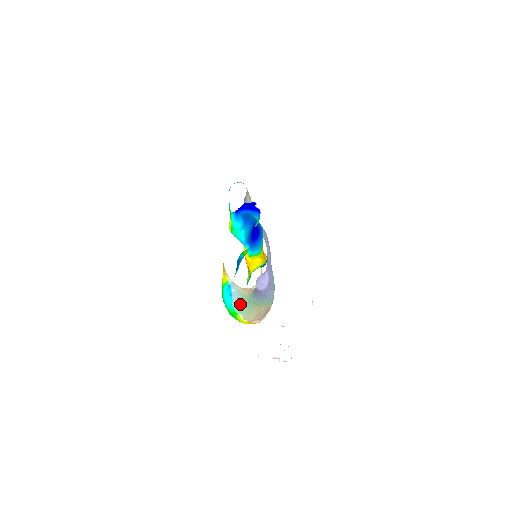
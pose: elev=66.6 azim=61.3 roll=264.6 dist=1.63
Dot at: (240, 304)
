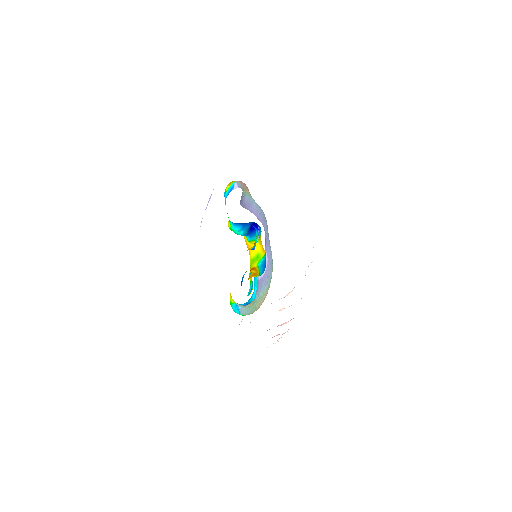
Dot at: (246, 312)
